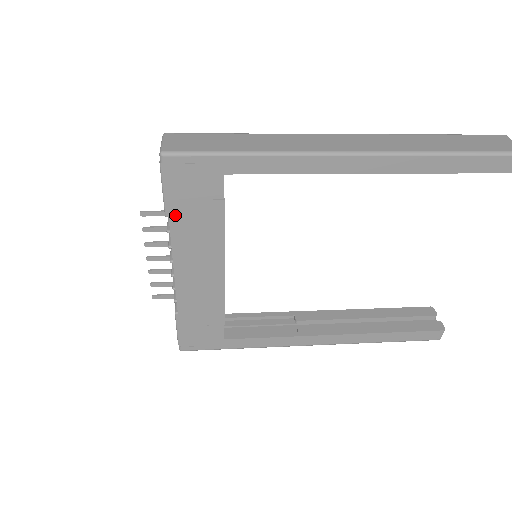
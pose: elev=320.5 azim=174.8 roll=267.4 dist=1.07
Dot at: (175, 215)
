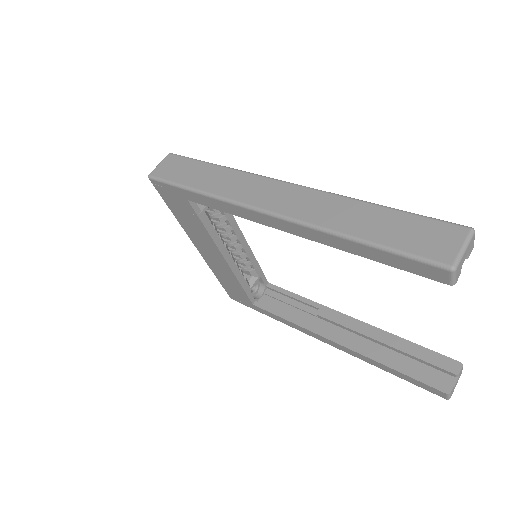
Dot at: (177, 216)
